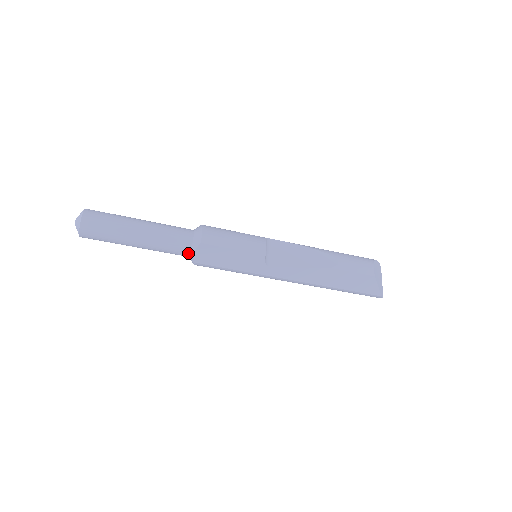
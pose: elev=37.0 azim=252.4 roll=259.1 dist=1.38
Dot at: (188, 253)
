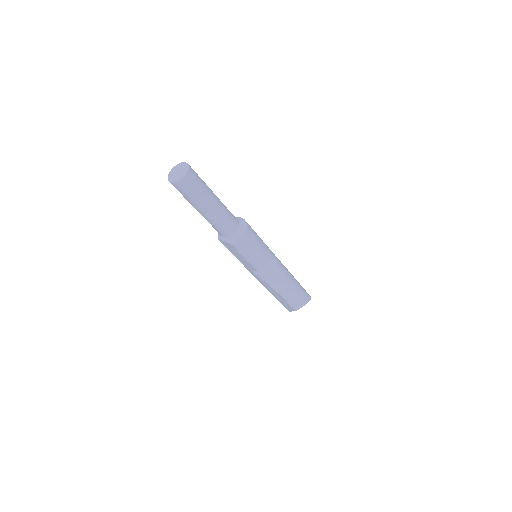
Dot at: (221, 234)
